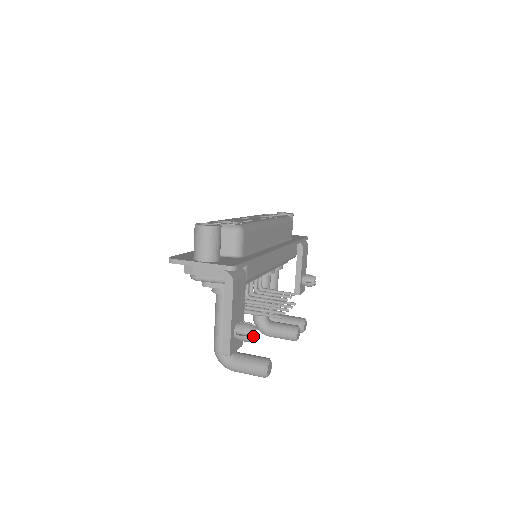
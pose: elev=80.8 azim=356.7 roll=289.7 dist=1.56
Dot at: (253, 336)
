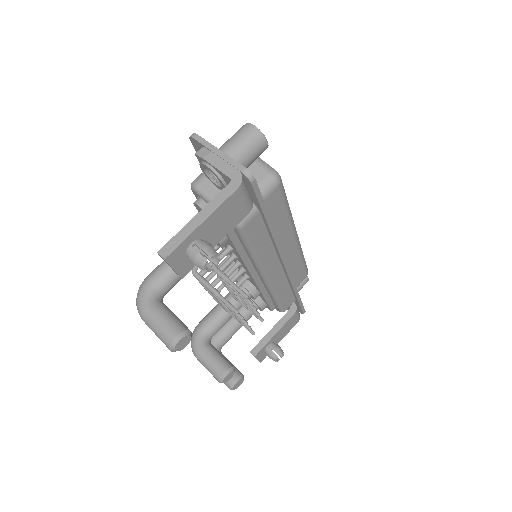
Dot at: (206, 267)
